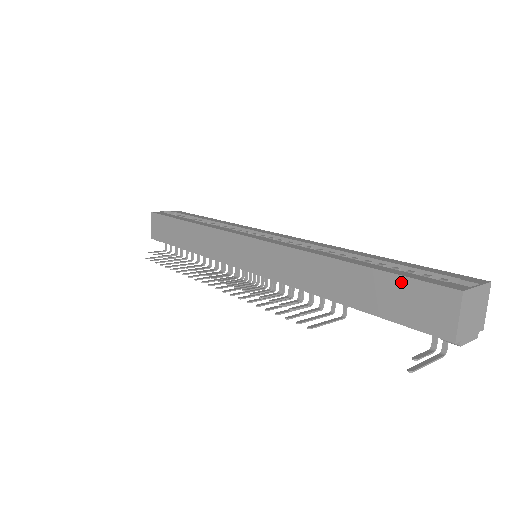
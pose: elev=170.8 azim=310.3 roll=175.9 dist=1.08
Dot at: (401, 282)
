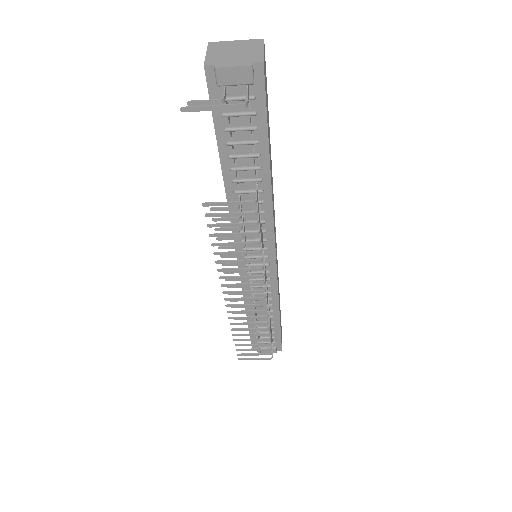
Dot at: occluded
